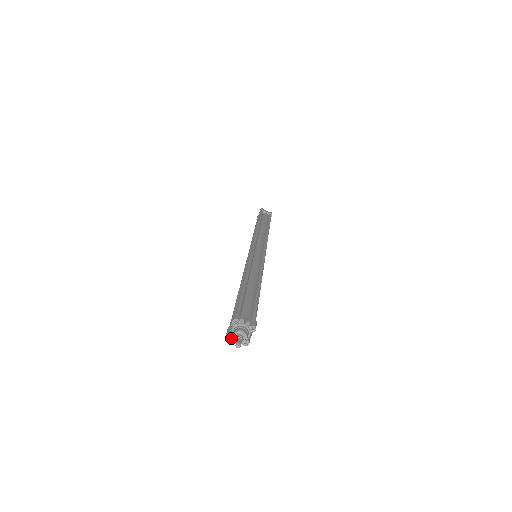
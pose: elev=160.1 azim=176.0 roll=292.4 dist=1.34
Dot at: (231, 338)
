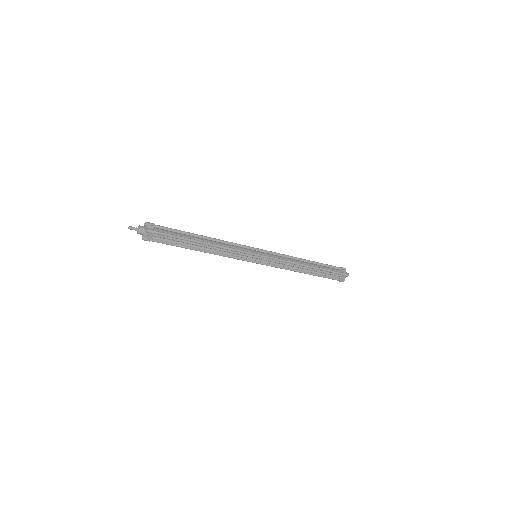
Dot at: (143, 237)
